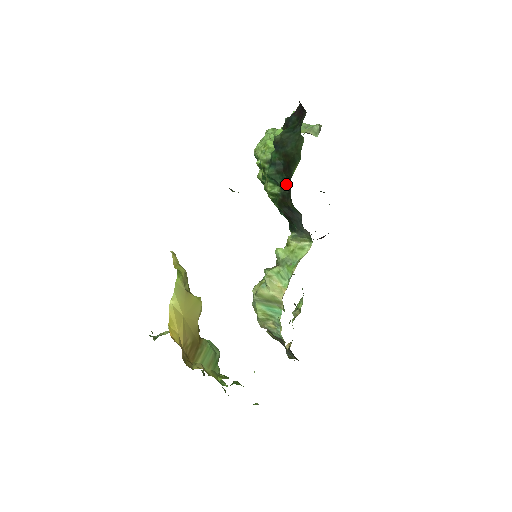
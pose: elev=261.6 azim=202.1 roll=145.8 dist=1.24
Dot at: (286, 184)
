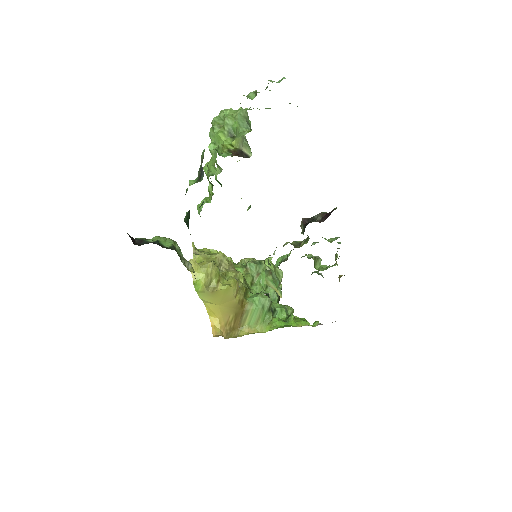
Dot at: occluded
